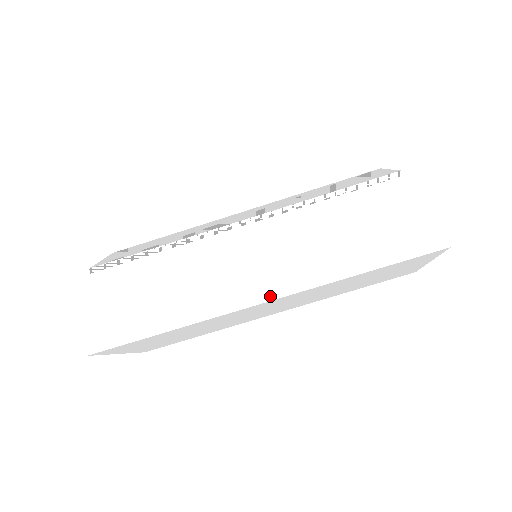
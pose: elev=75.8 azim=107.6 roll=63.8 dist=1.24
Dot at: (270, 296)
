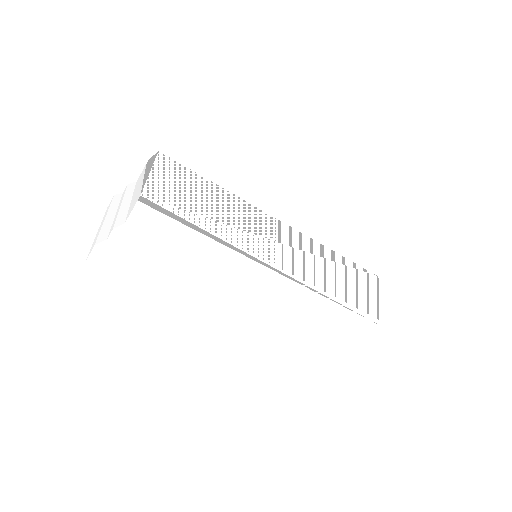
Dot at: (244, 327)
